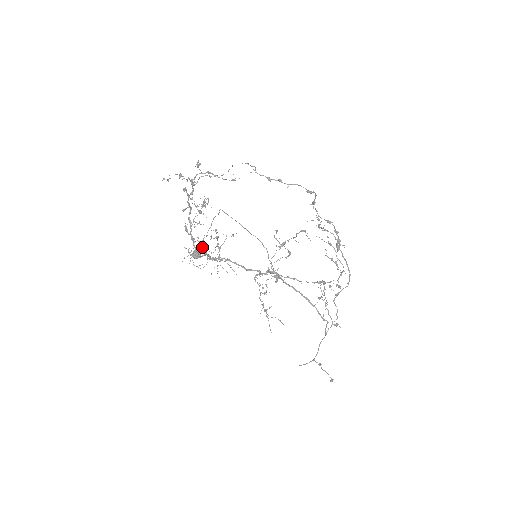
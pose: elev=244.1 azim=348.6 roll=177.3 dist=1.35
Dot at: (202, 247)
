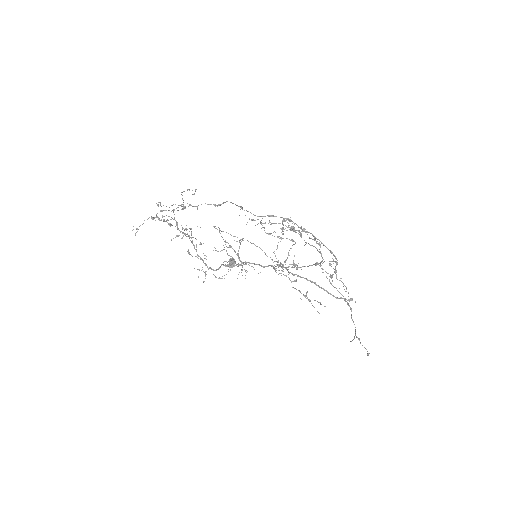
Dot at: (230, 256)
